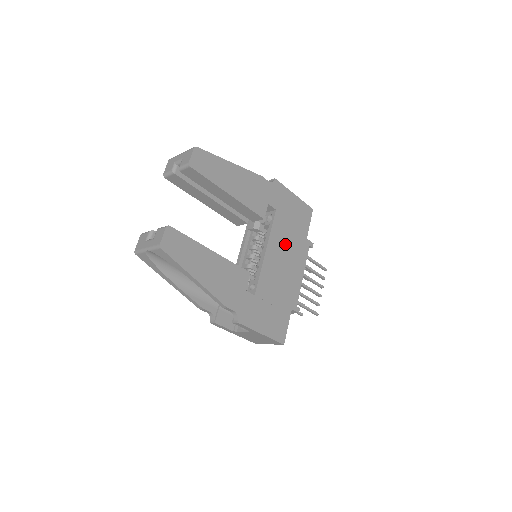
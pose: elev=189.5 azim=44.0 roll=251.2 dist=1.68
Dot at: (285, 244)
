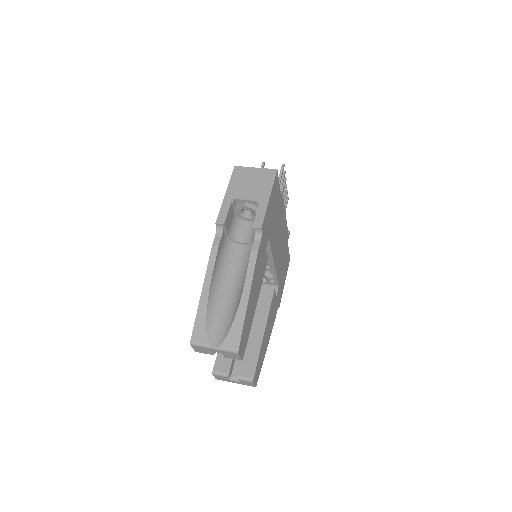
Dot at: (277, 233)
